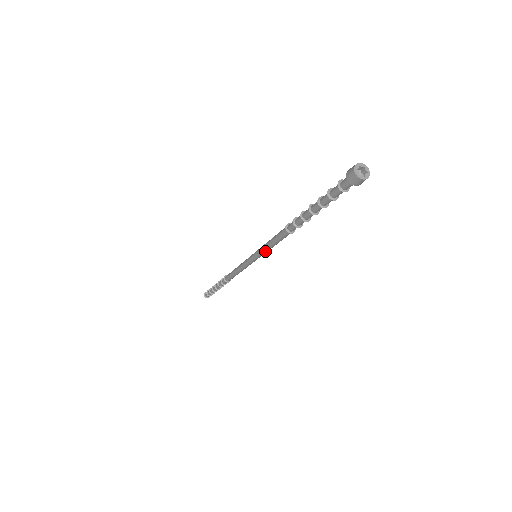
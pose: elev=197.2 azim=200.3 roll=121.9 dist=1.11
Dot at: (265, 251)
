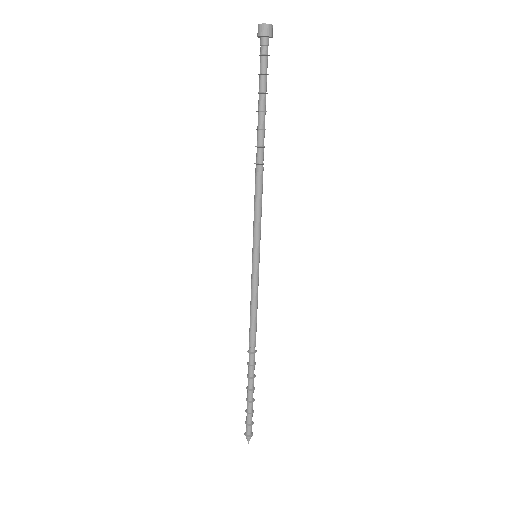
Dot at: (258, 228)
